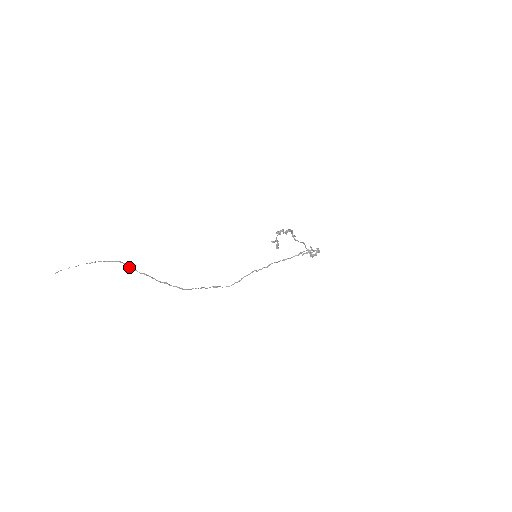
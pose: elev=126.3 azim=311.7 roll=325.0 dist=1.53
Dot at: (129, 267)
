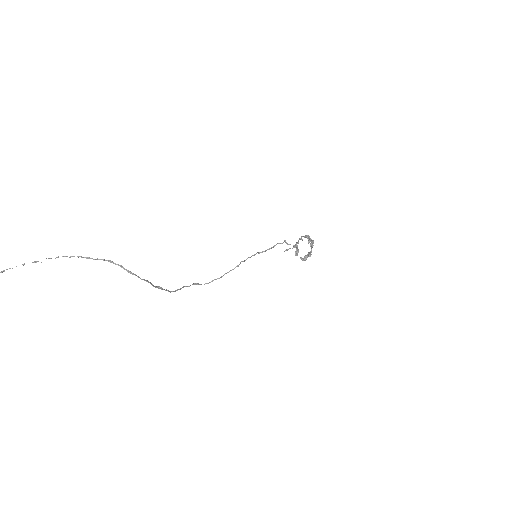
Dot at: (129, 272)
